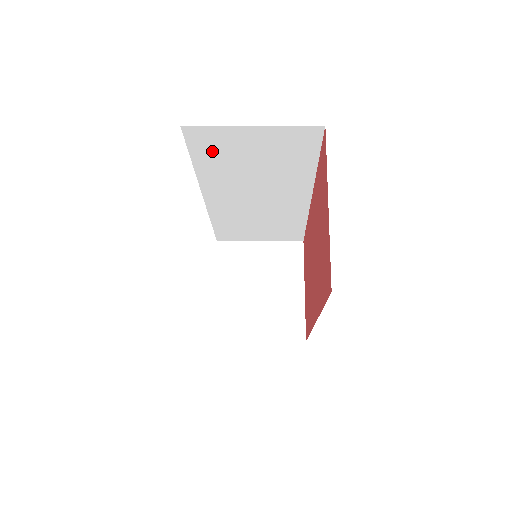
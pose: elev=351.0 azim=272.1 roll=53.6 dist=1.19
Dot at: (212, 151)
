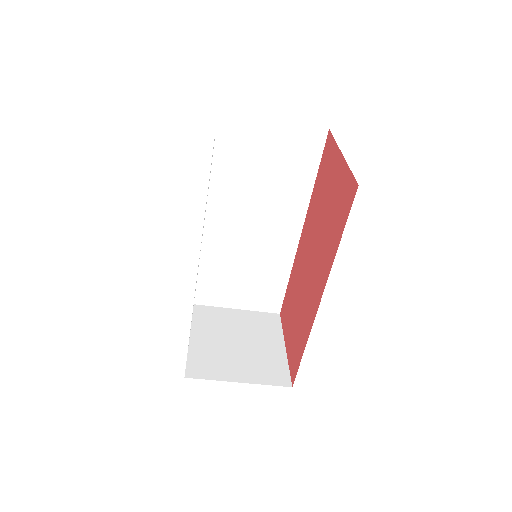
Dot at: (233, 148)
